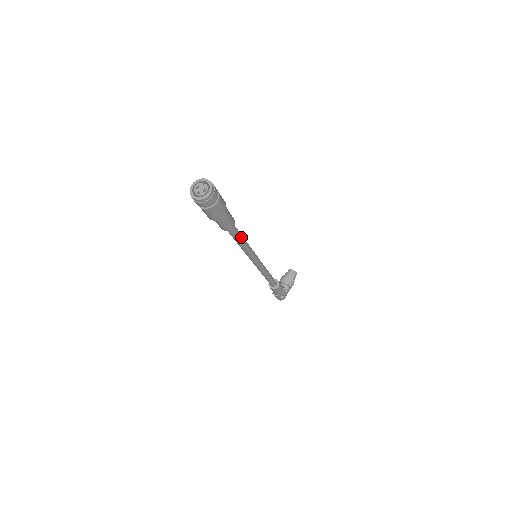
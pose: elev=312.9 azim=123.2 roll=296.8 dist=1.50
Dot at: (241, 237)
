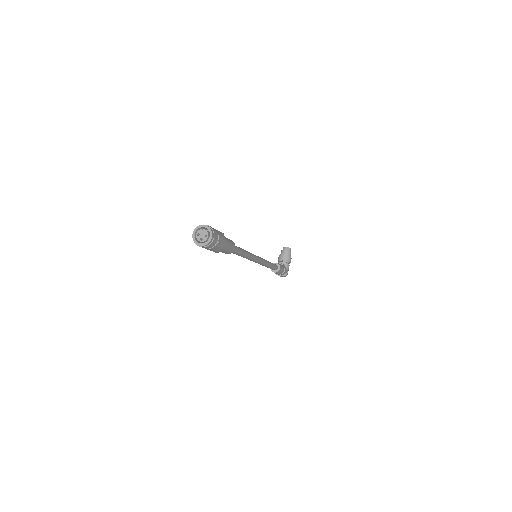
Dot at: (242, 251)
